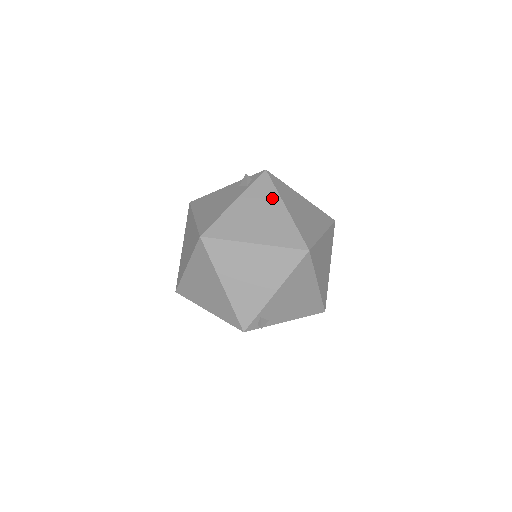
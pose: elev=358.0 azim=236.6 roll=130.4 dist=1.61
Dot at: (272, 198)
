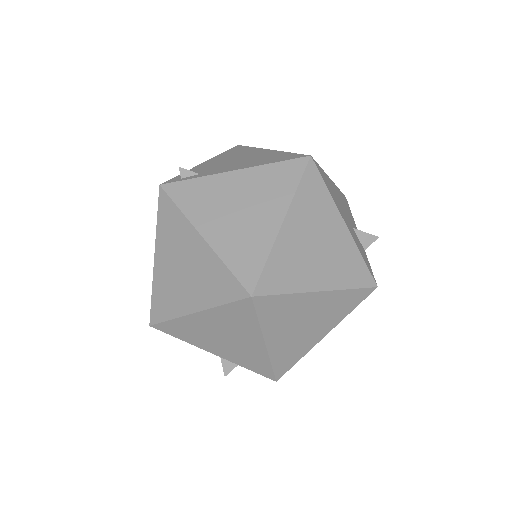
Dot at: occluded
